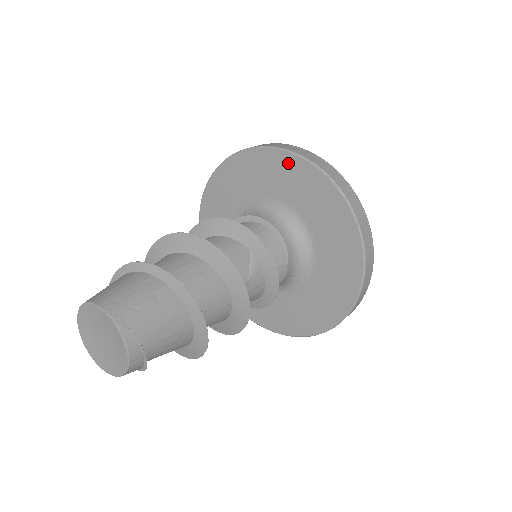
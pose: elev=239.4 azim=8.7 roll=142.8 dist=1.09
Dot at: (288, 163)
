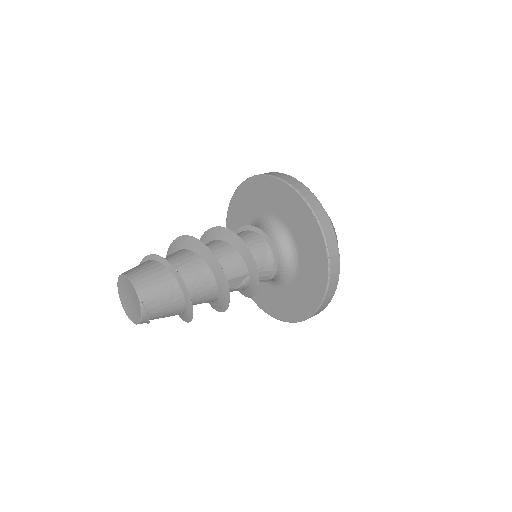
Dot at: (315, 232)
